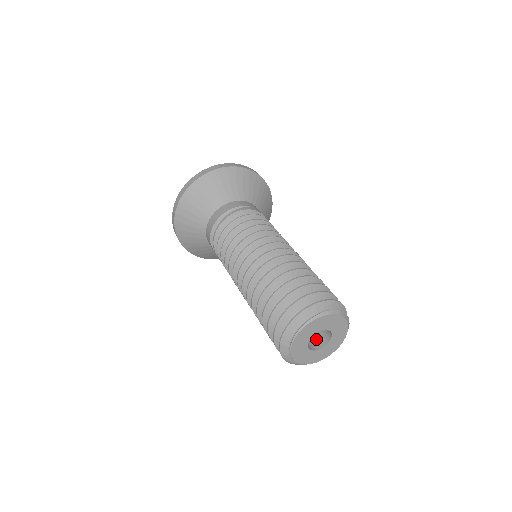
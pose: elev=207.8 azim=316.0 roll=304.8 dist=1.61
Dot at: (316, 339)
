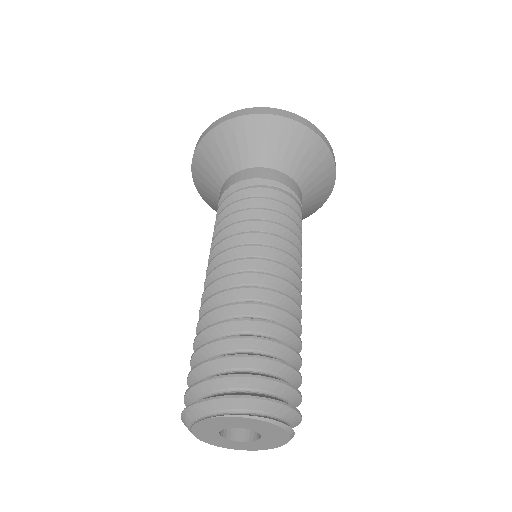
Dot at: occluded
